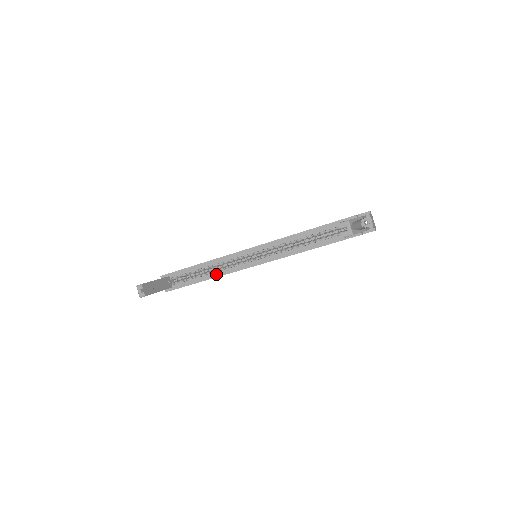
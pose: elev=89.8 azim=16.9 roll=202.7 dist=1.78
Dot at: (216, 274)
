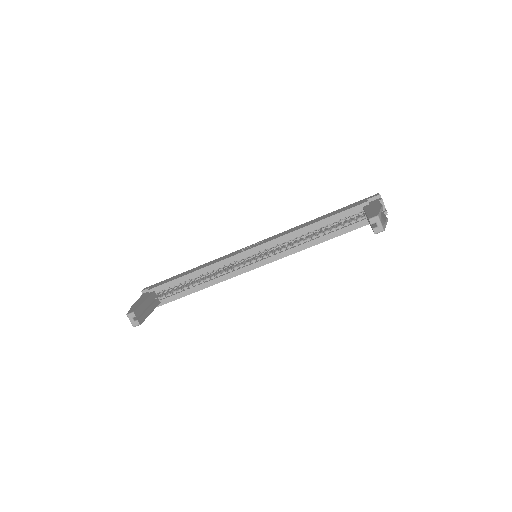
Dot at: (212, 282)
